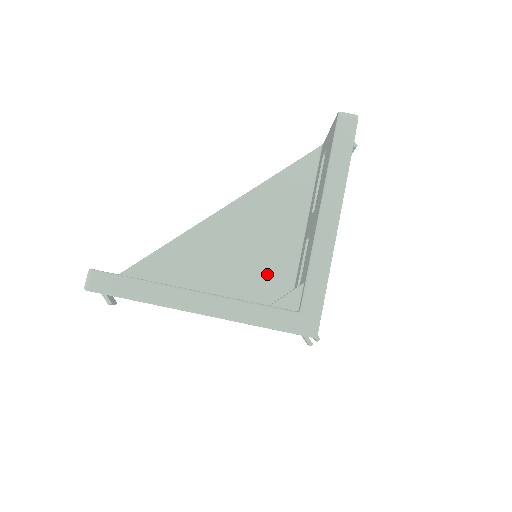
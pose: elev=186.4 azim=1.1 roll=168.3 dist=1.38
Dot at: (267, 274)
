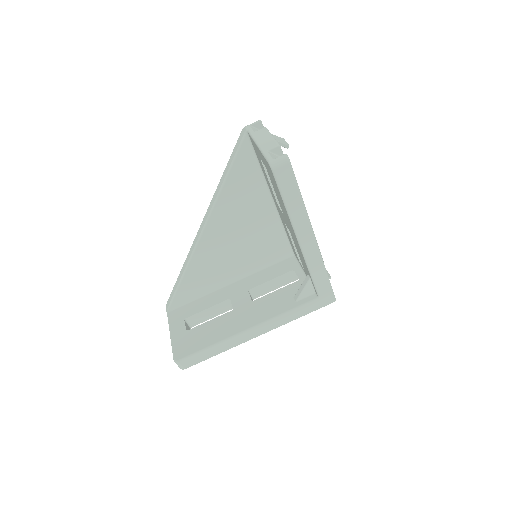
Dot at: (265, 246)
